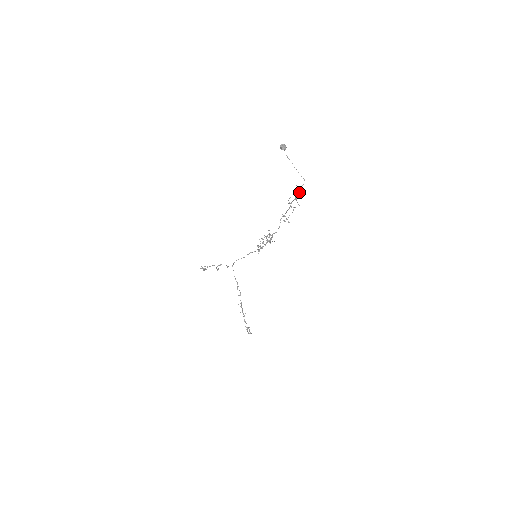
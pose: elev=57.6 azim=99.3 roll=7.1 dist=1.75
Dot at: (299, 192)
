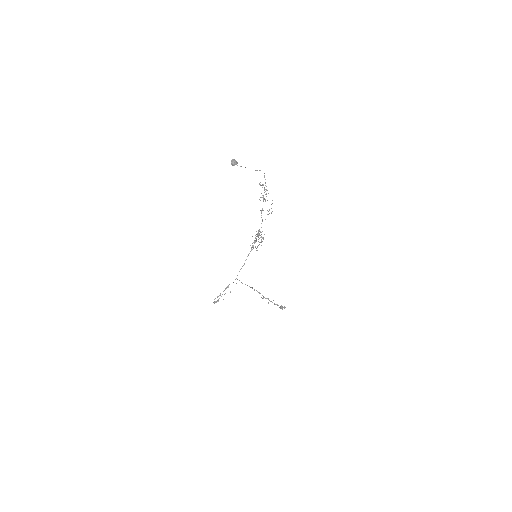
Dot at: occluded
